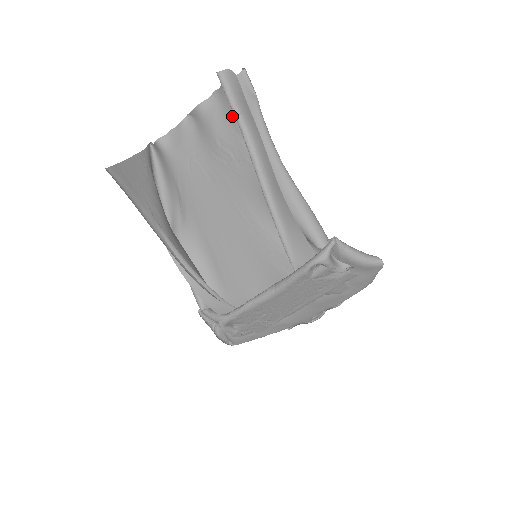
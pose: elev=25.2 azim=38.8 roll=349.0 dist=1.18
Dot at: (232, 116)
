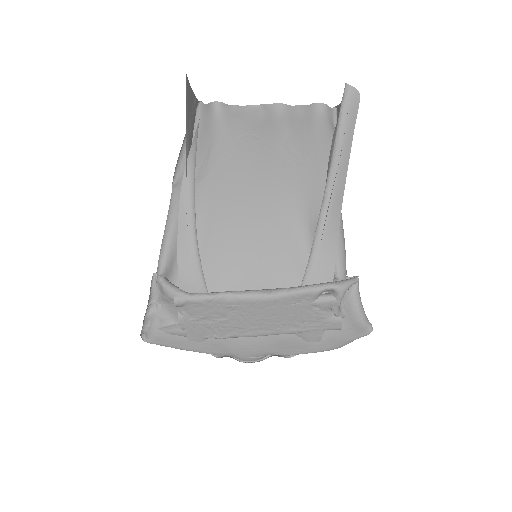
Dot at: (310, 130)
